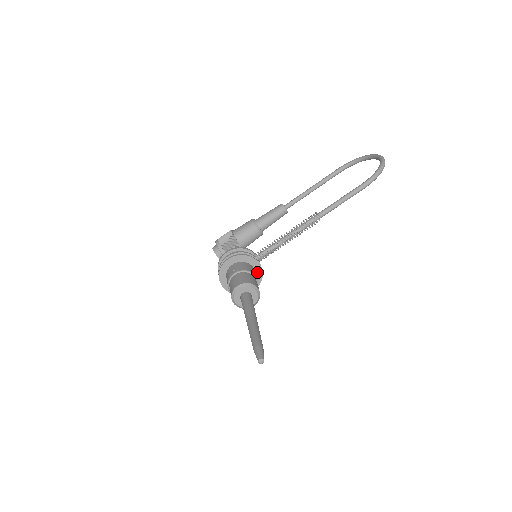
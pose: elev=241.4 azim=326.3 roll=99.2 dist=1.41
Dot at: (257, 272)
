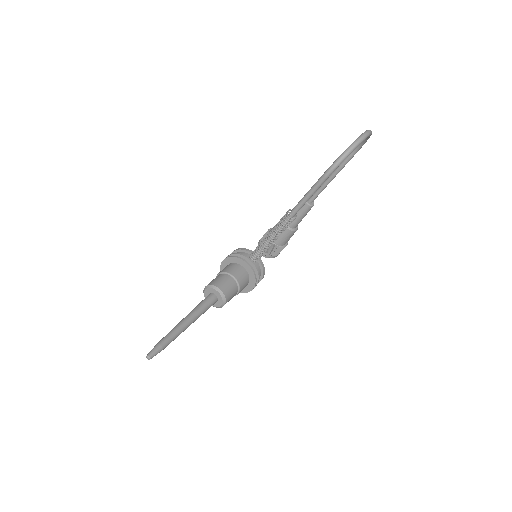
Dot at: (249, 272)
